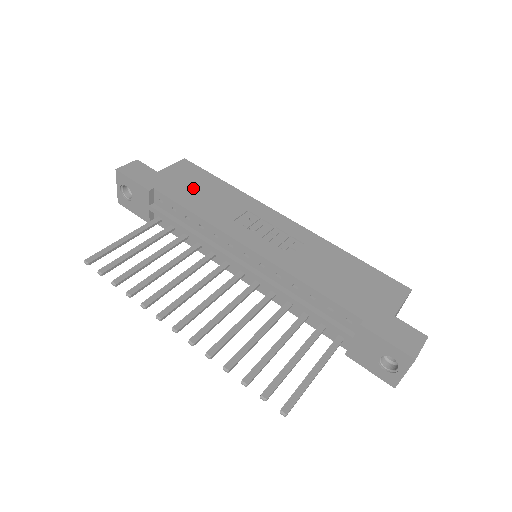
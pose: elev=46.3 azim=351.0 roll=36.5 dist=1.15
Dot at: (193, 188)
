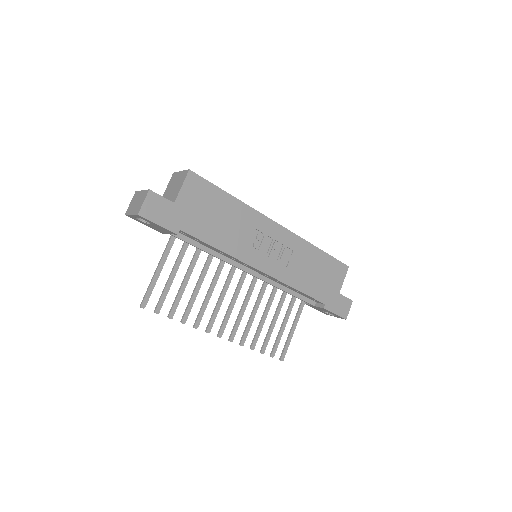
Dot at: (209, 216)
